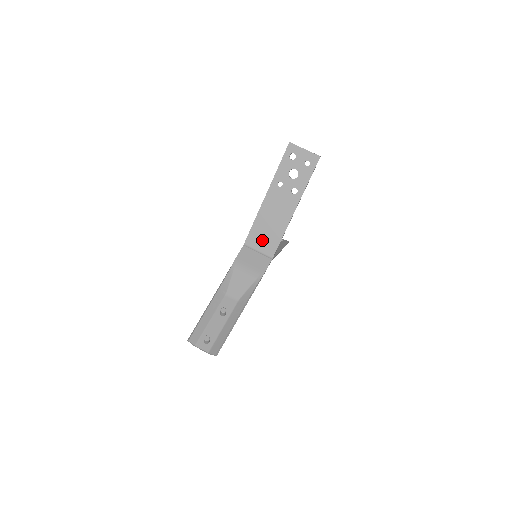
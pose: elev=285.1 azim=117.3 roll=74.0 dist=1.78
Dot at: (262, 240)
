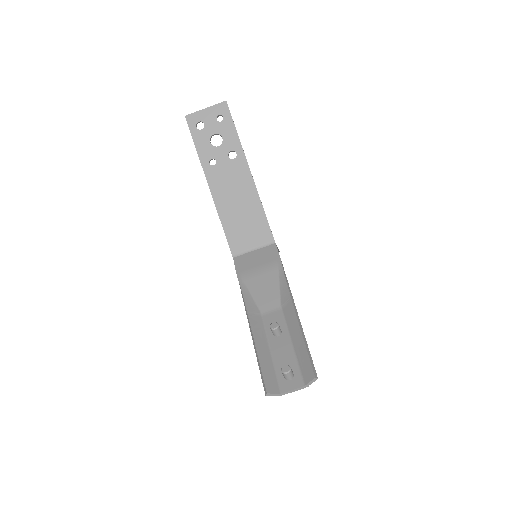
Dot at: (247, 233)
